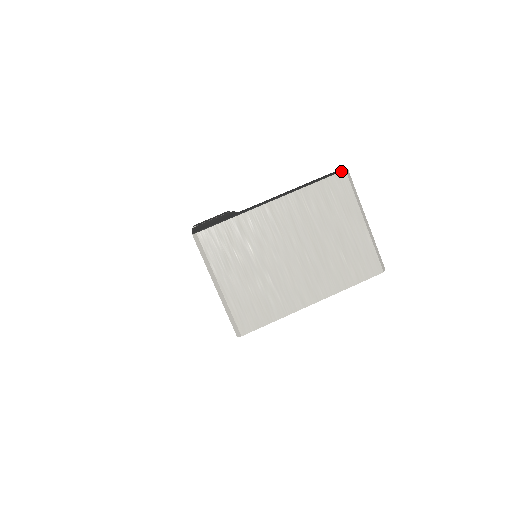
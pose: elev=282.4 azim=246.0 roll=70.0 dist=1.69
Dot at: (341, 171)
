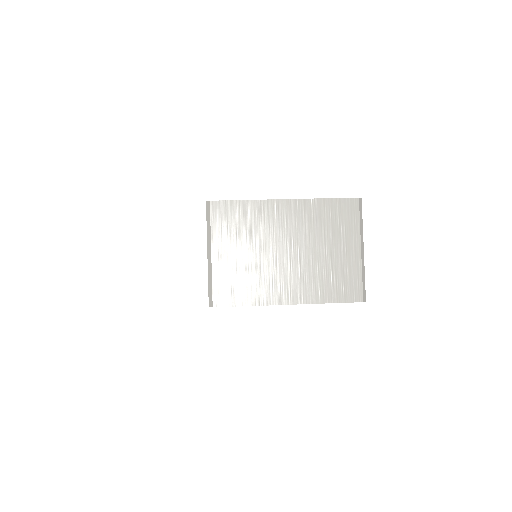
Dot at: occluded
